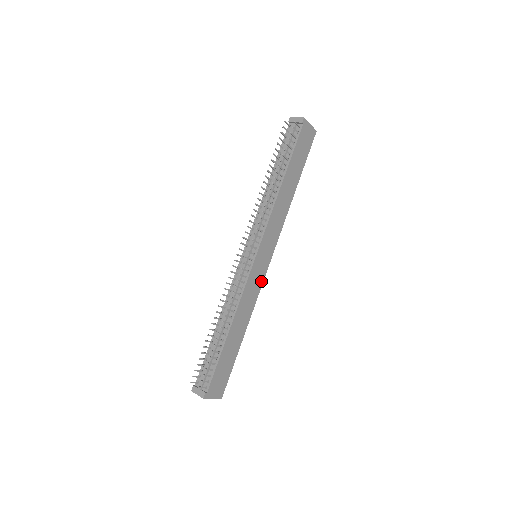
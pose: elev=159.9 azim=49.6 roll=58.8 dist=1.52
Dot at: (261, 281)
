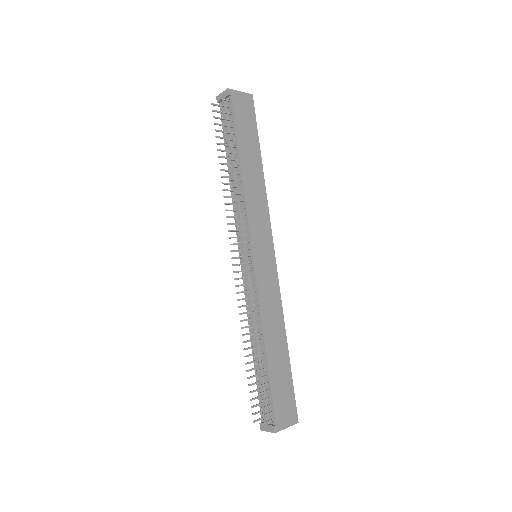
Dot at: (275, 279)
